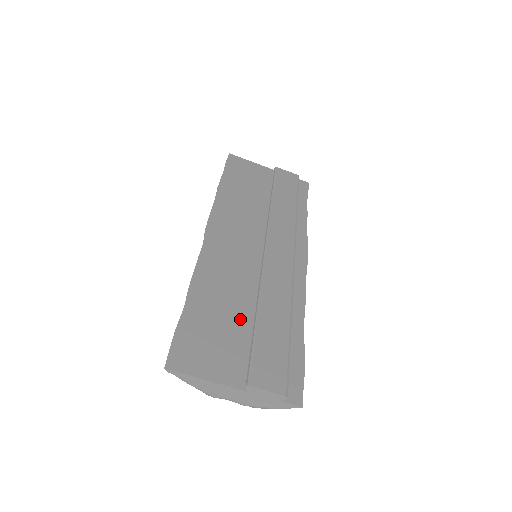
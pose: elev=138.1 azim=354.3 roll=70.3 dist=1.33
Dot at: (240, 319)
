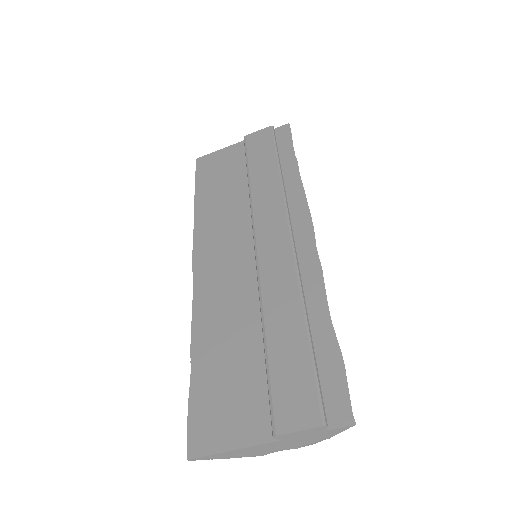
Dot at: (252, 350)
